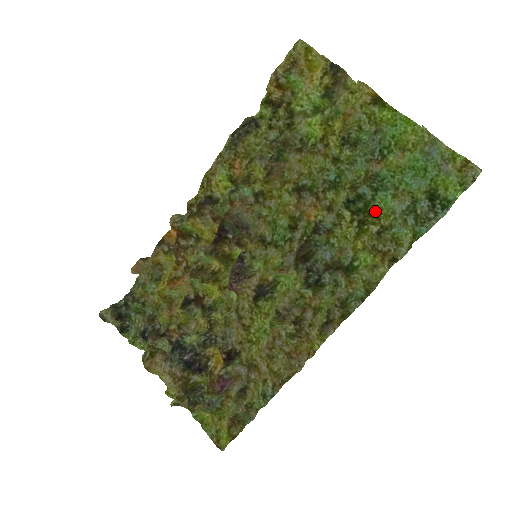
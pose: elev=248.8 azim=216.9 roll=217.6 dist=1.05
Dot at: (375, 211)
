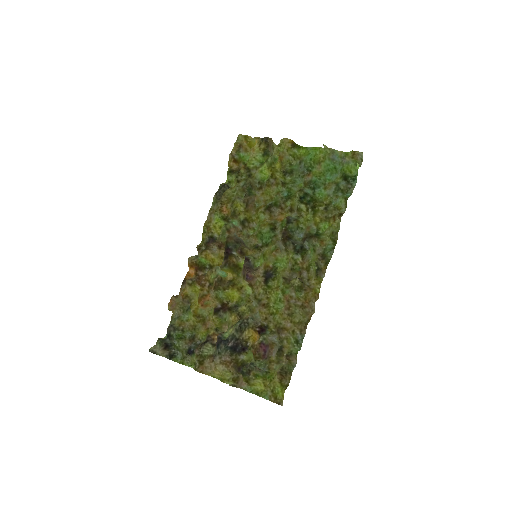
Dot at: (318, 200)
